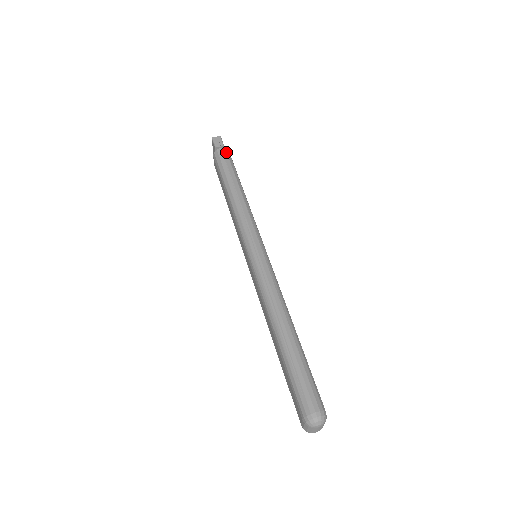
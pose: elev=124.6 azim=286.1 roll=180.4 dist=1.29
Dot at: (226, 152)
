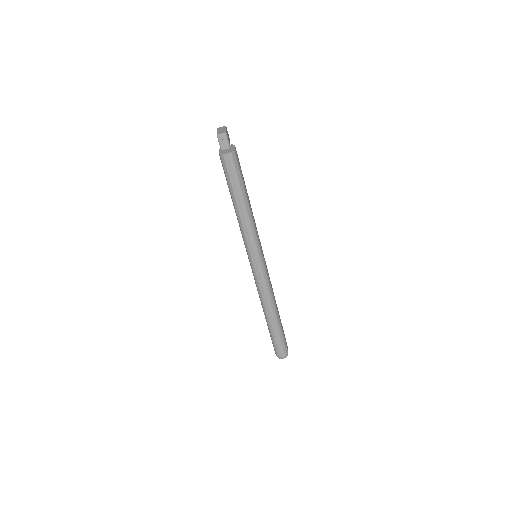
Dot at: (232, 159)
